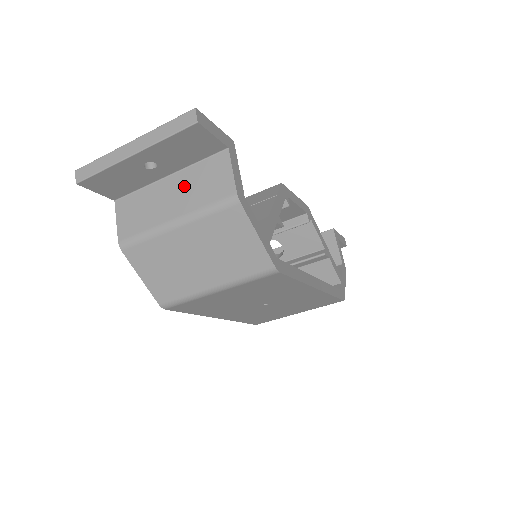
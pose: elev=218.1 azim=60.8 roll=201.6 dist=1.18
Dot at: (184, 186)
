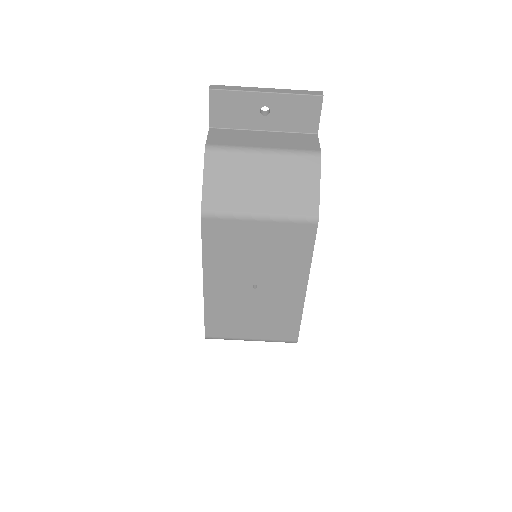
Dot at: (277, 138)
